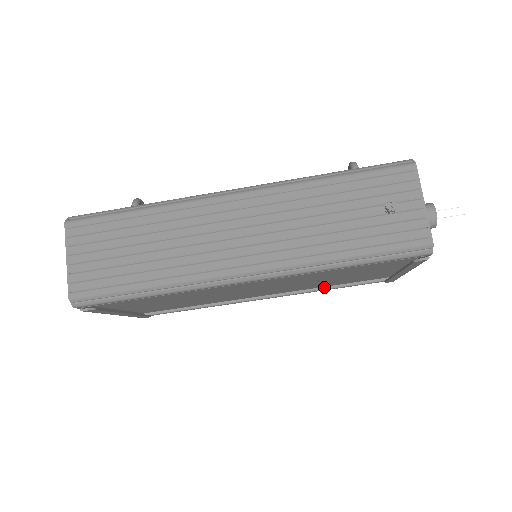
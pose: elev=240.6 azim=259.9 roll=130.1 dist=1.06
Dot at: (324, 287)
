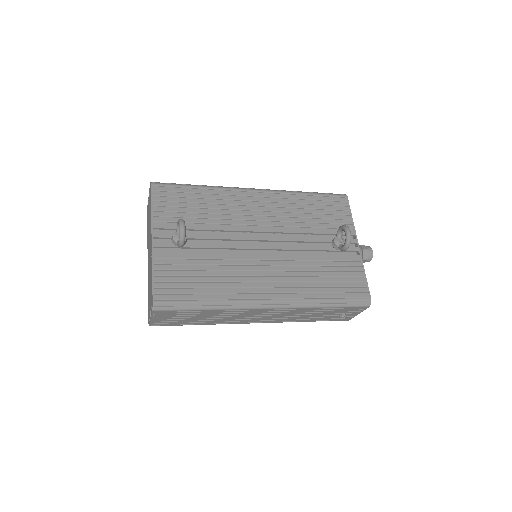
Dot at: occluded
